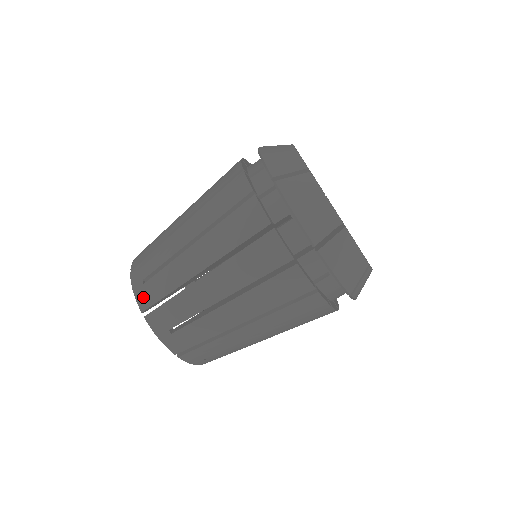
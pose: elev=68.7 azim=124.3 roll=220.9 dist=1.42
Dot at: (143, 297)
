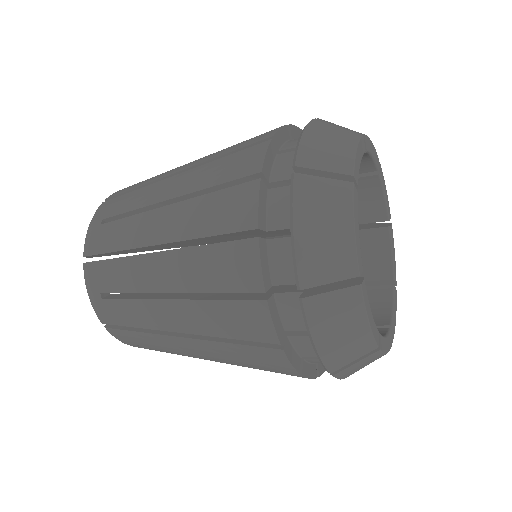
Dot at: occluded
